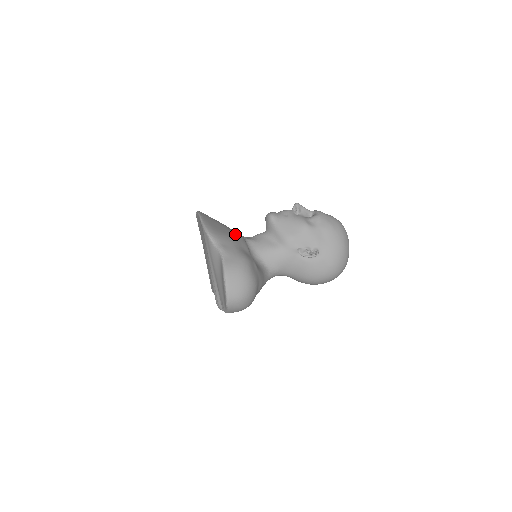
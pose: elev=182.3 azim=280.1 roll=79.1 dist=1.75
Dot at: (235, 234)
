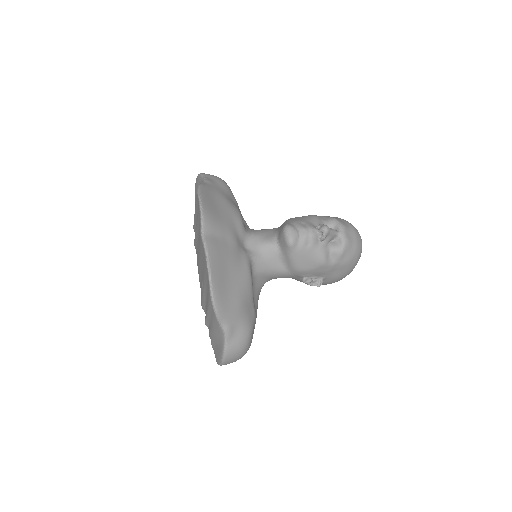
Dot at: (243, 279)
